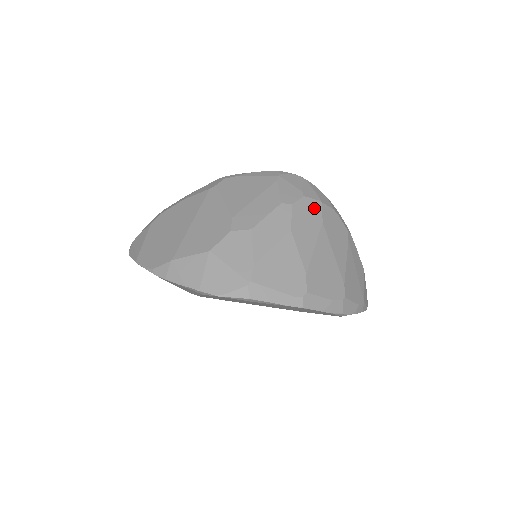
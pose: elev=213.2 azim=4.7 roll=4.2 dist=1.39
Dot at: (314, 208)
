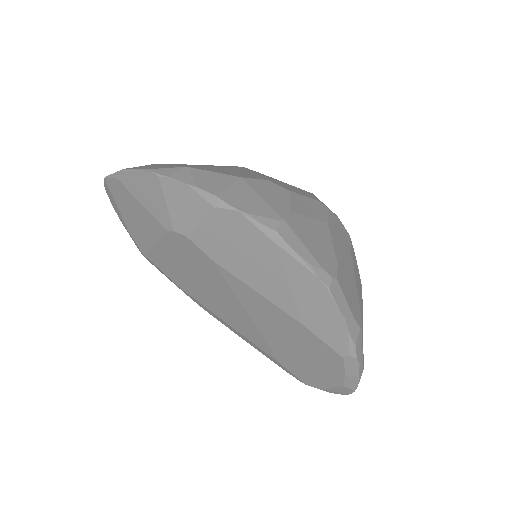
Dot at: (345, 232)
